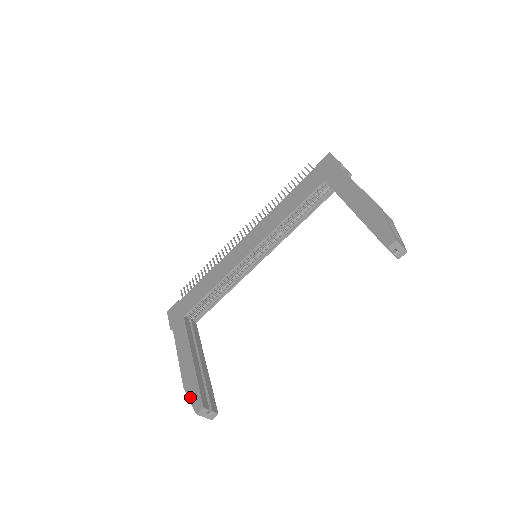
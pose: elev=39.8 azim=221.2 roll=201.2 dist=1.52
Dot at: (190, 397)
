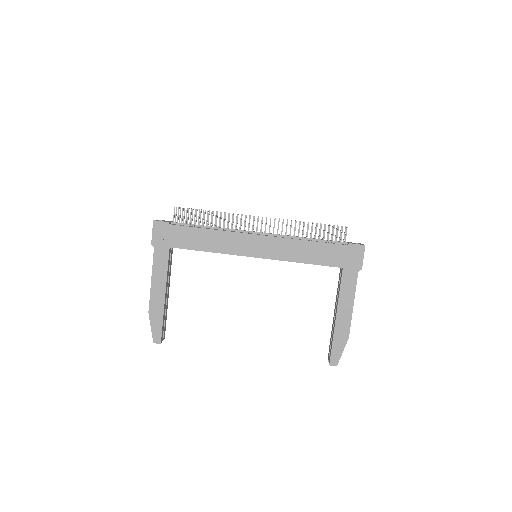
Dot at: (152, 326)
